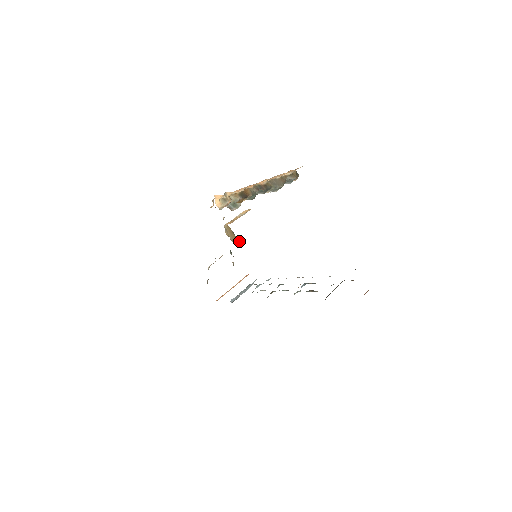
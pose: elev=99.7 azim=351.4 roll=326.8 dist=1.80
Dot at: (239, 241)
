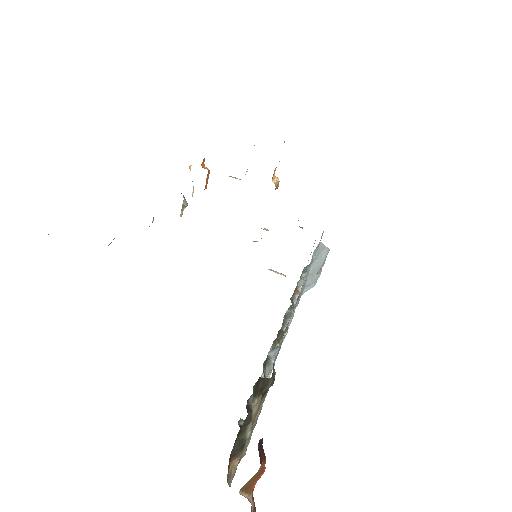
Dot at: occluded
